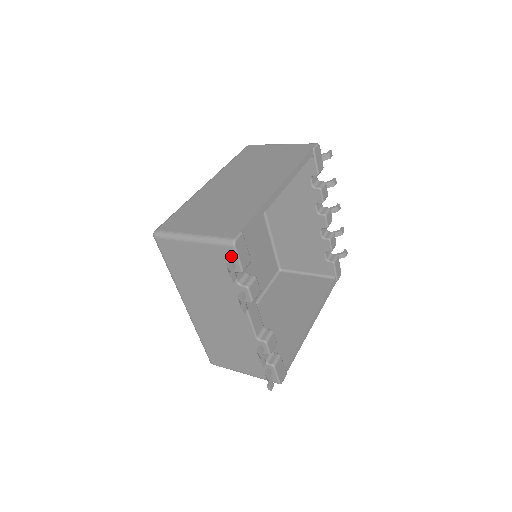
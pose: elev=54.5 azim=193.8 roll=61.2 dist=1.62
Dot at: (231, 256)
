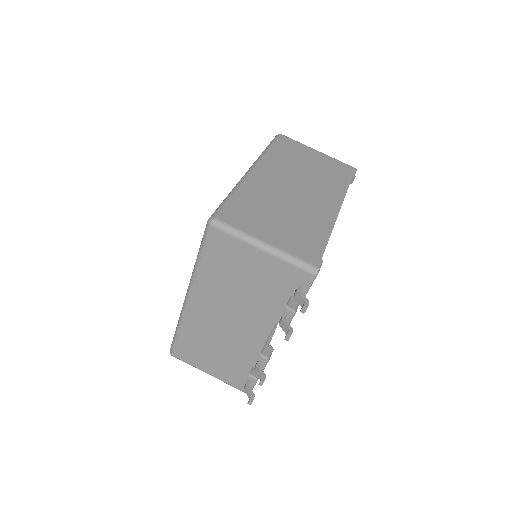
Dot at: (304, 282)
